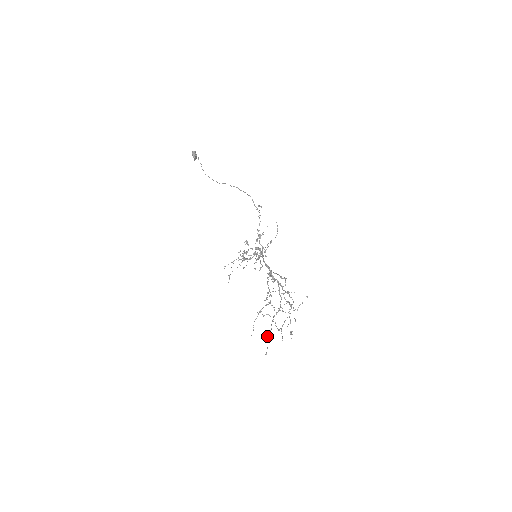
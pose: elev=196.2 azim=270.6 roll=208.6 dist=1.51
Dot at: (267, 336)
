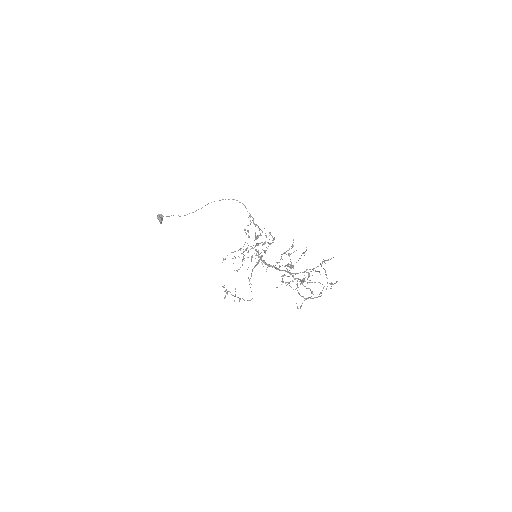
Dot at: (307, 279)
